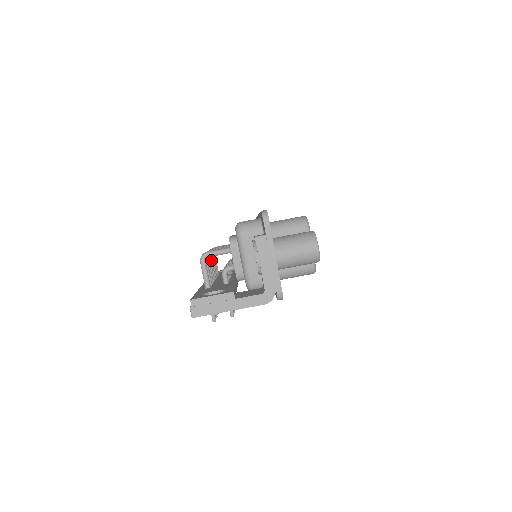
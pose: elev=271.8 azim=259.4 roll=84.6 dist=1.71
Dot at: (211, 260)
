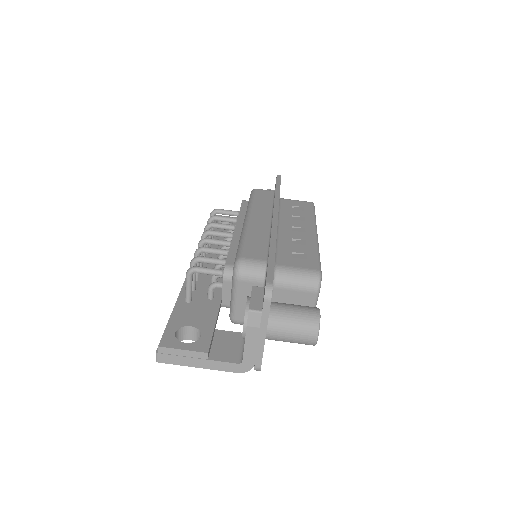
Dot at: occluded
